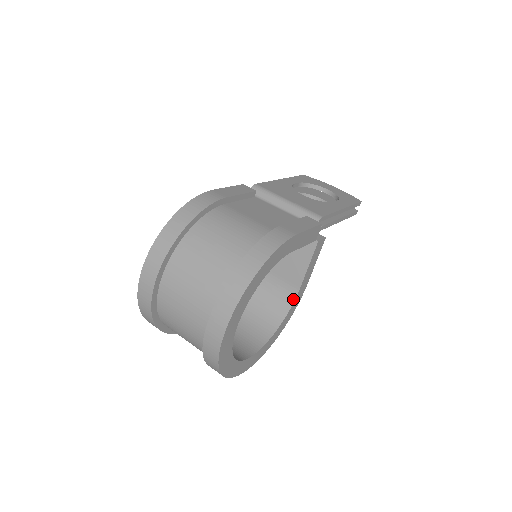
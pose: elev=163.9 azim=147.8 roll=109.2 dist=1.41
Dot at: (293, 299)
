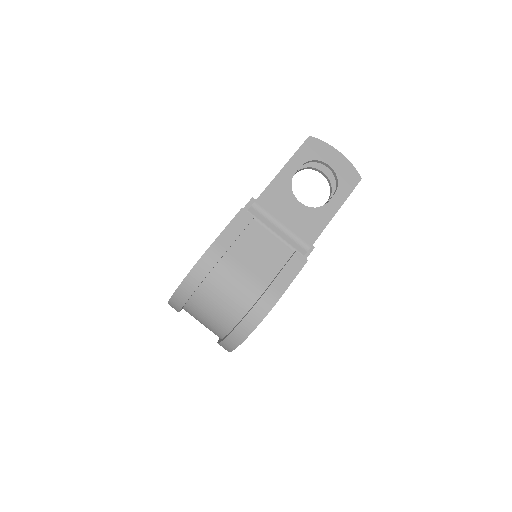
Dot at: occluded
